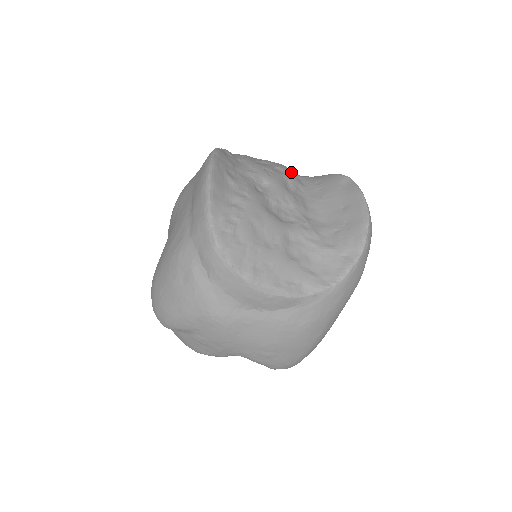
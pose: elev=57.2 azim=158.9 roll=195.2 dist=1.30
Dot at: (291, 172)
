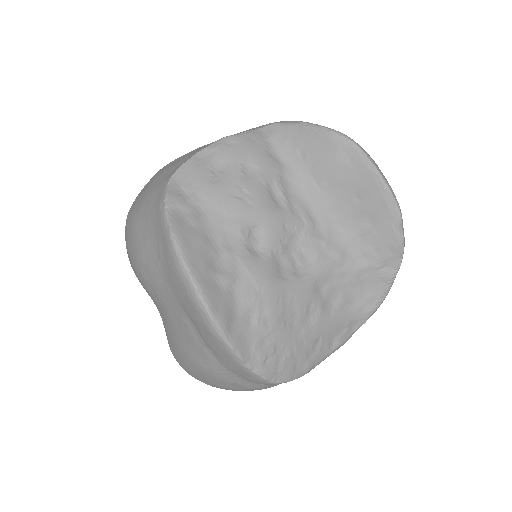
Dot at: (259, 153)
